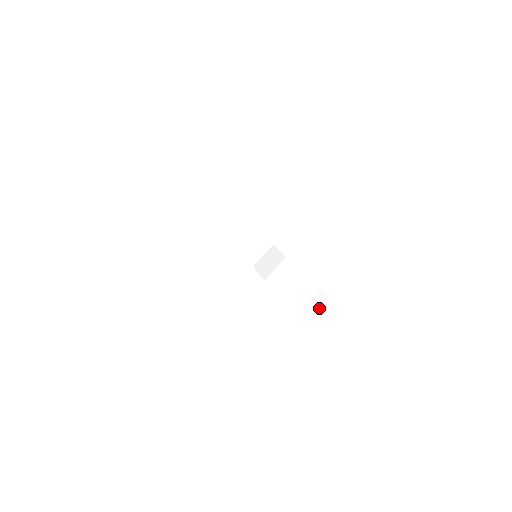
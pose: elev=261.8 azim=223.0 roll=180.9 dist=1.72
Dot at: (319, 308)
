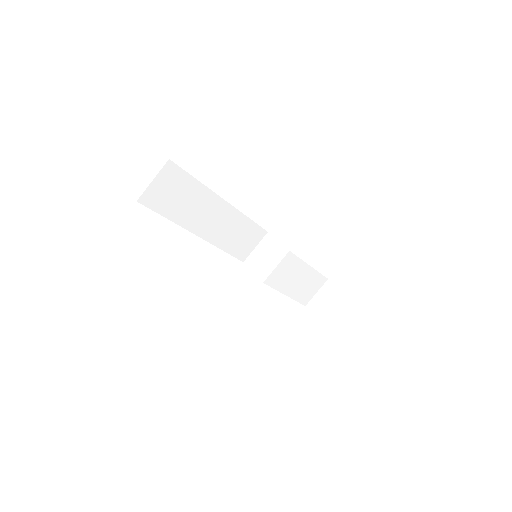
Dot at: (328, 305)
